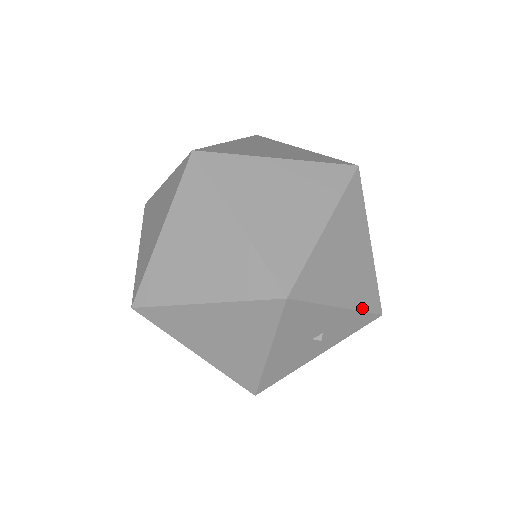
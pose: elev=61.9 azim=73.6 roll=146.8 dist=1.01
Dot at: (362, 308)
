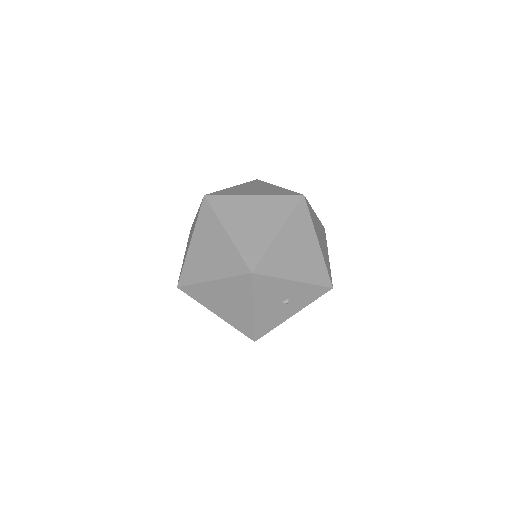
Dot at: (313, 282)
